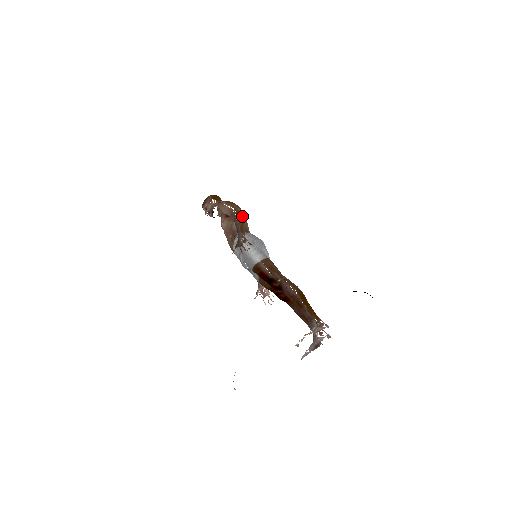
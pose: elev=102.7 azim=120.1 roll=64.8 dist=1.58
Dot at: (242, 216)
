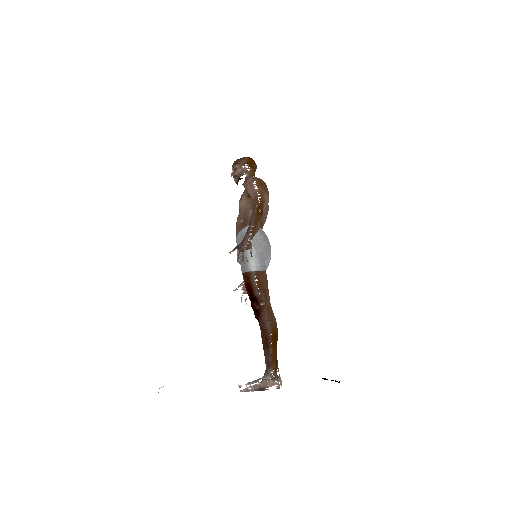
Dot at: (265, 205)
